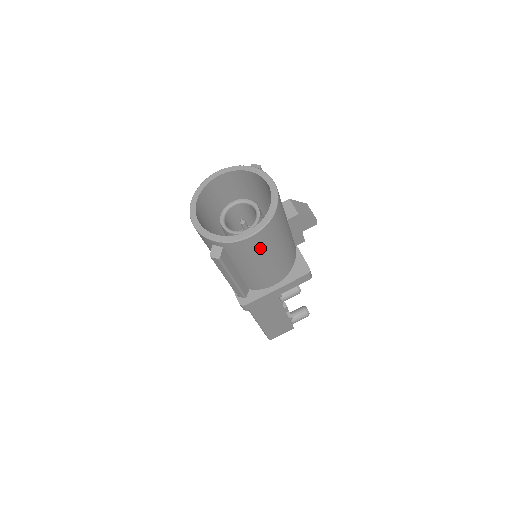
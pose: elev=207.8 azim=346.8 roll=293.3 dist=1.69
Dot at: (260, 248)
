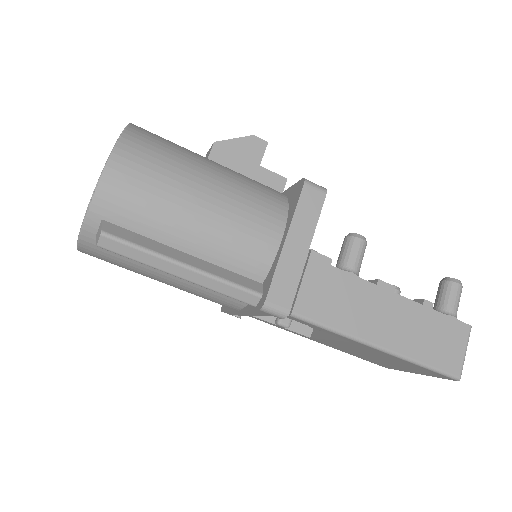
Dot at: (153, 180)
